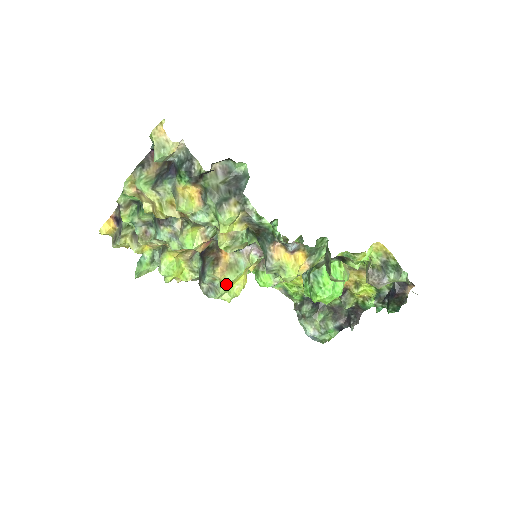
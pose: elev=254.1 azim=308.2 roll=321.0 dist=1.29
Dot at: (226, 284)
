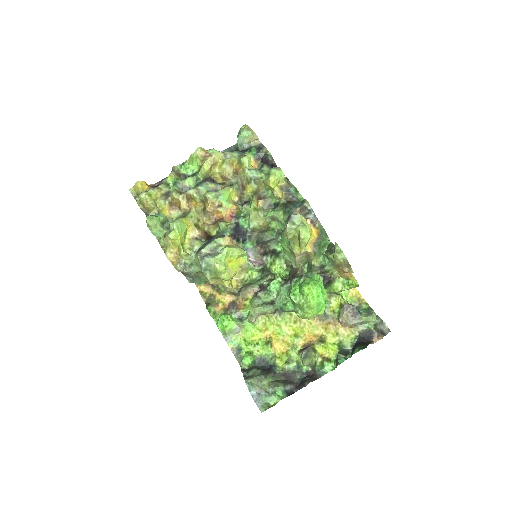
Dot at: (230, 250)
